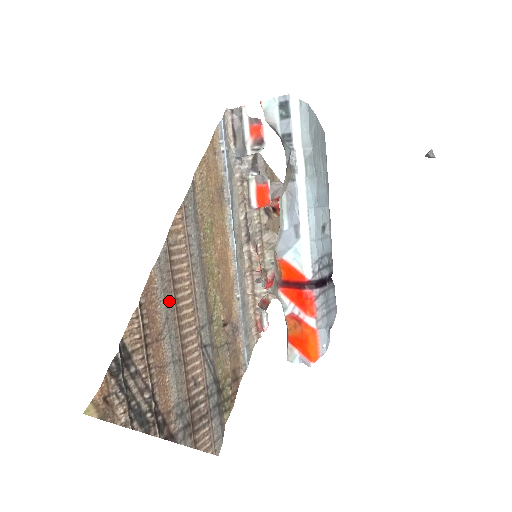
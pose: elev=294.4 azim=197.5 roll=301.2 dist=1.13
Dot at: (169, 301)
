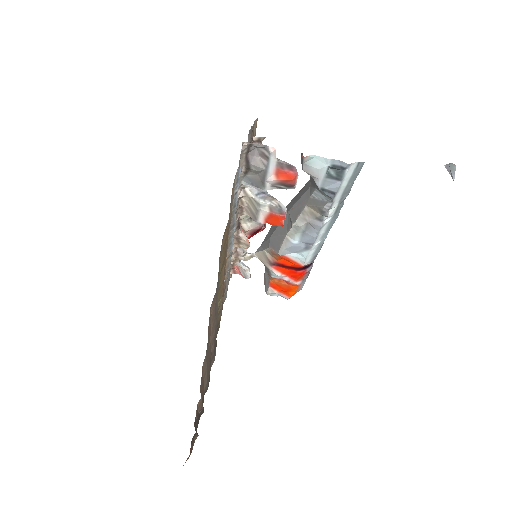
Dot at: (207, 358)
